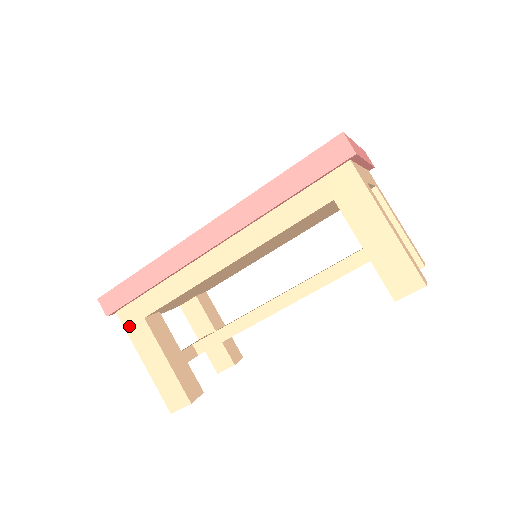
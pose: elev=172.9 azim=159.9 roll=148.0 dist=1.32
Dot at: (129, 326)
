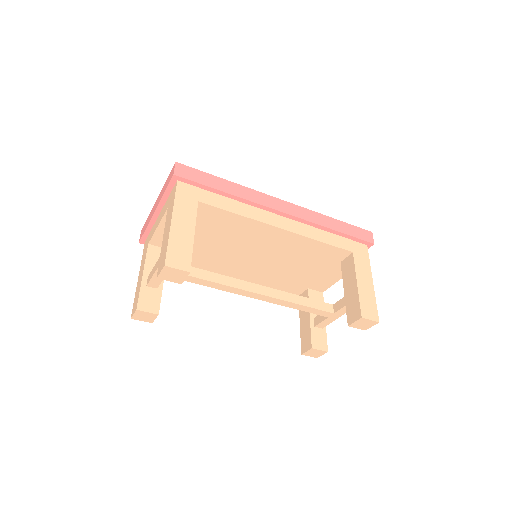
Dot at: (181, 195)
